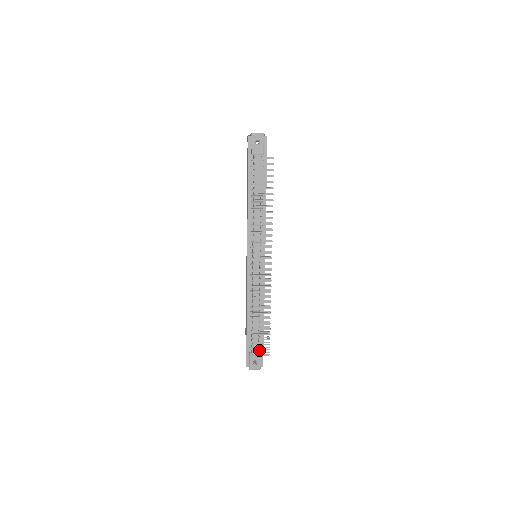
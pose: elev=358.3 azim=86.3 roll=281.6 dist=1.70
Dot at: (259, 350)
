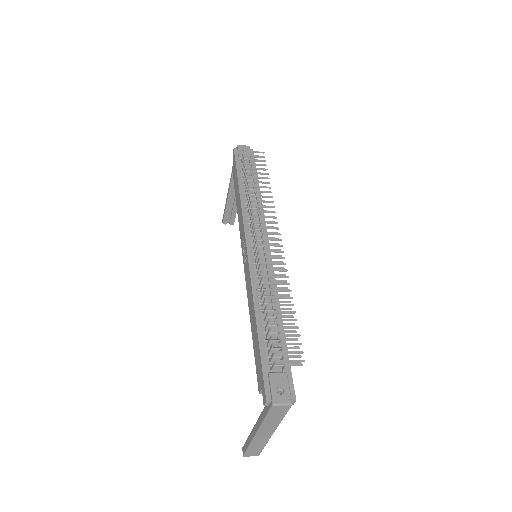
Dot at: (285, 353)
